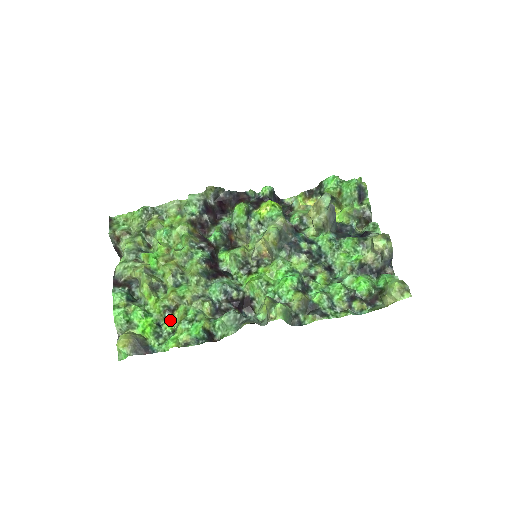
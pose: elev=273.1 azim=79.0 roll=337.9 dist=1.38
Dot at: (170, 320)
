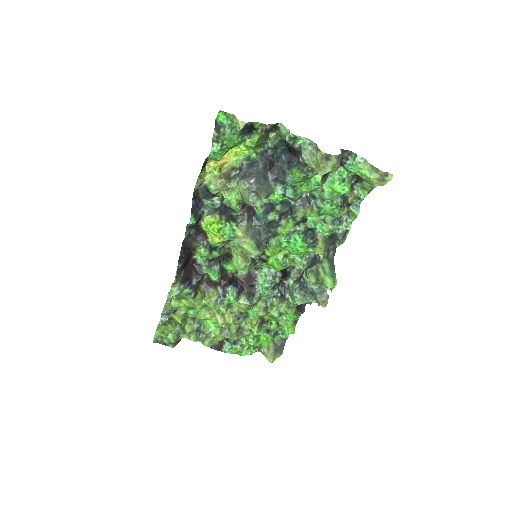
Dot at: (267, 322)
